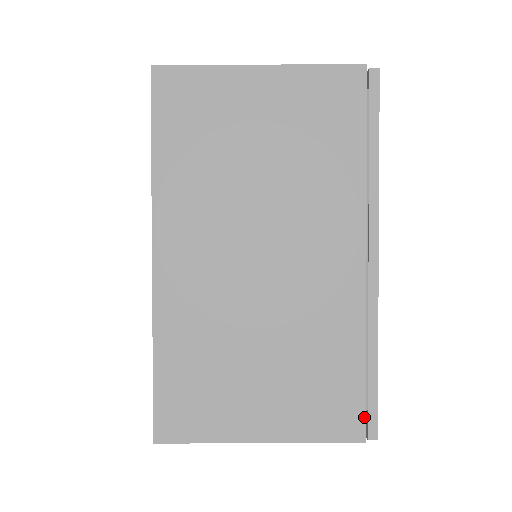
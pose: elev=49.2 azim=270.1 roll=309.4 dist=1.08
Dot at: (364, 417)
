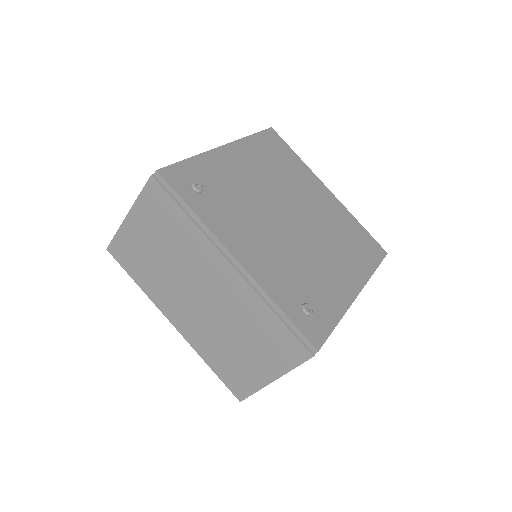
Dot at: (301, 344)
